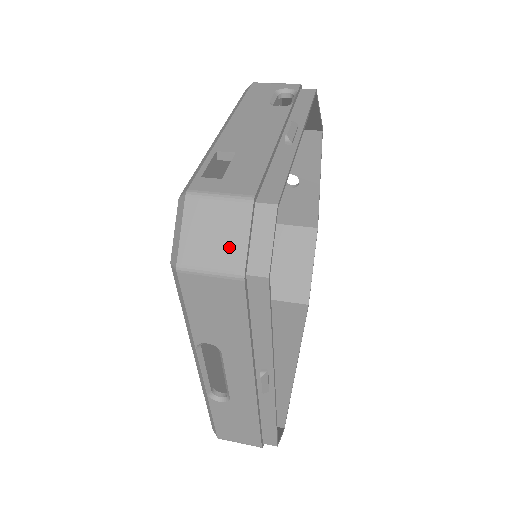
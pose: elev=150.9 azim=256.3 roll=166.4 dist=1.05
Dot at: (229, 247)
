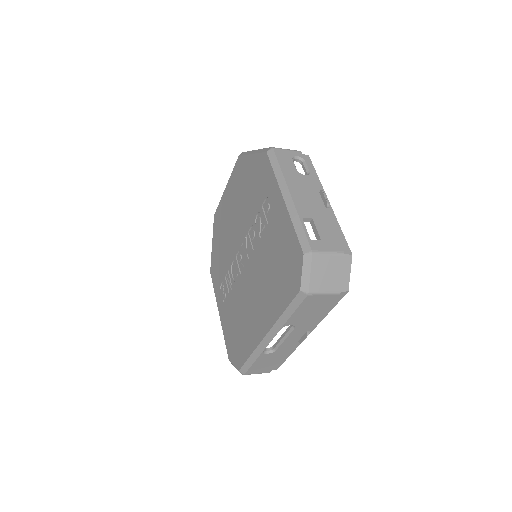
Dot at: (334, 279)
